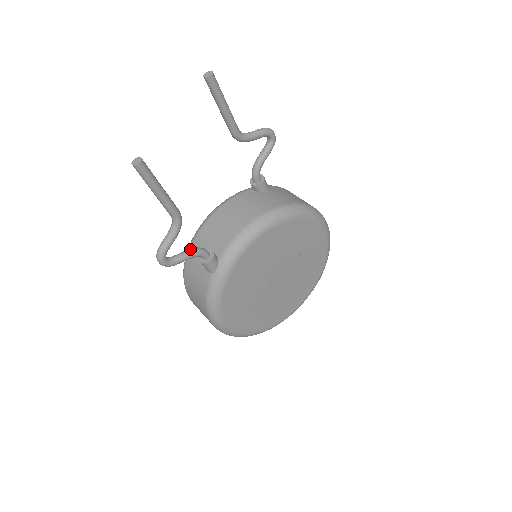
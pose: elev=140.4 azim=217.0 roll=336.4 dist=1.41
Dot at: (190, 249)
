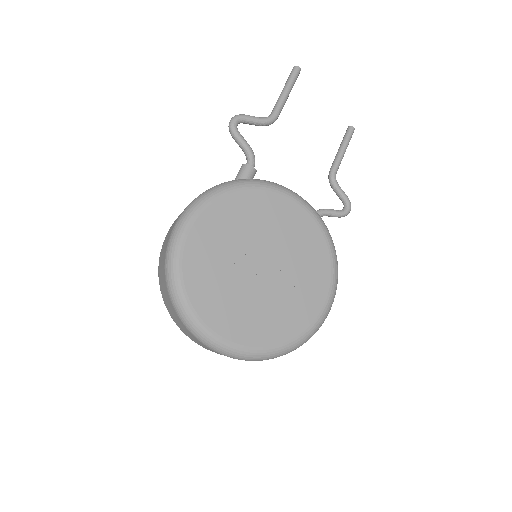
Dot at: (250, 147)
